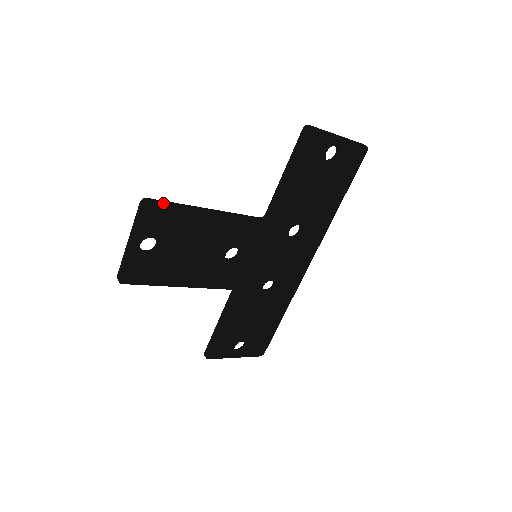
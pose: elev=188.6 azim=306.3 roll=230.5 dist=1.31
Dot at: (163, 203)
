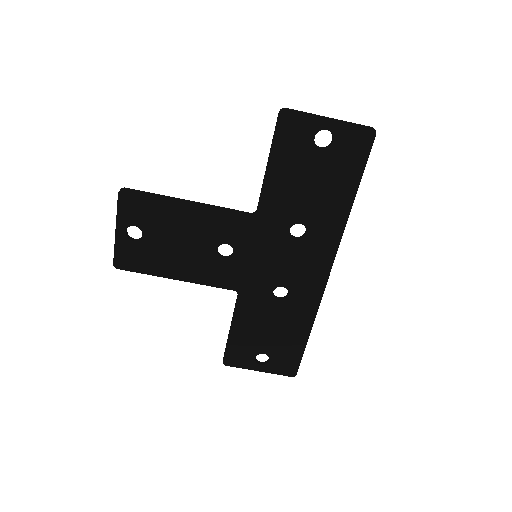
Dot at: (138, 192)
